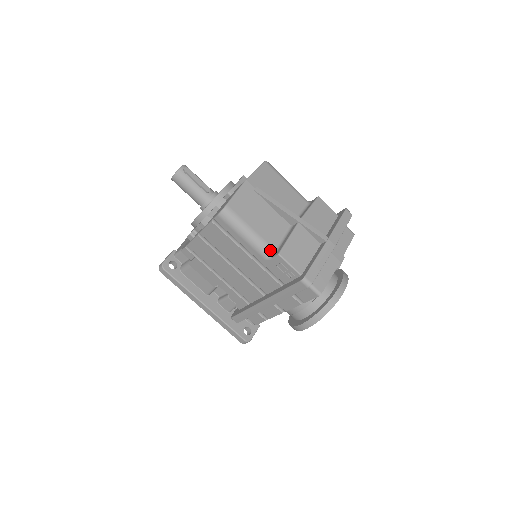
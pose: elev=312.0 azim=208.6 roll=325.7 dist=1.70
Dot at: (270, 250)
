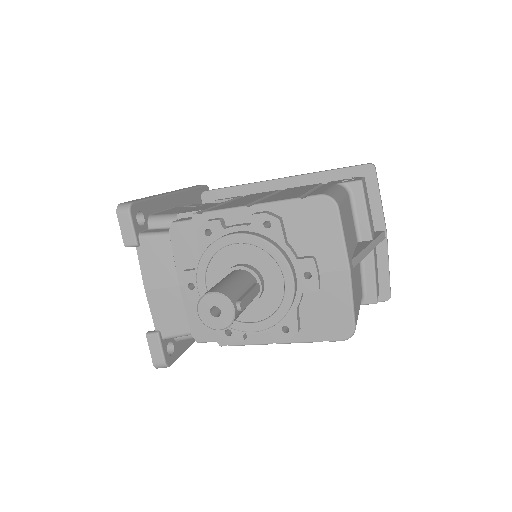
Dot at: (361, 301)
